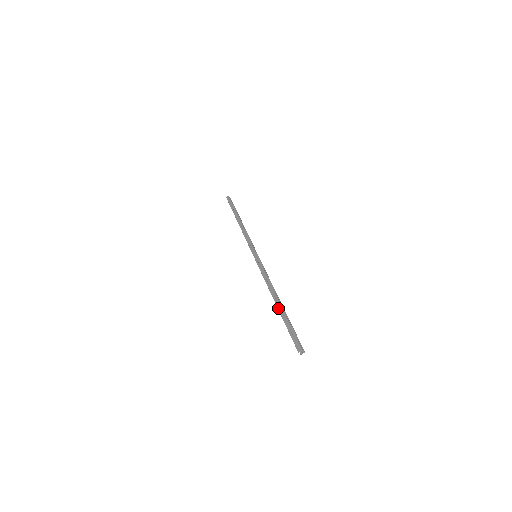
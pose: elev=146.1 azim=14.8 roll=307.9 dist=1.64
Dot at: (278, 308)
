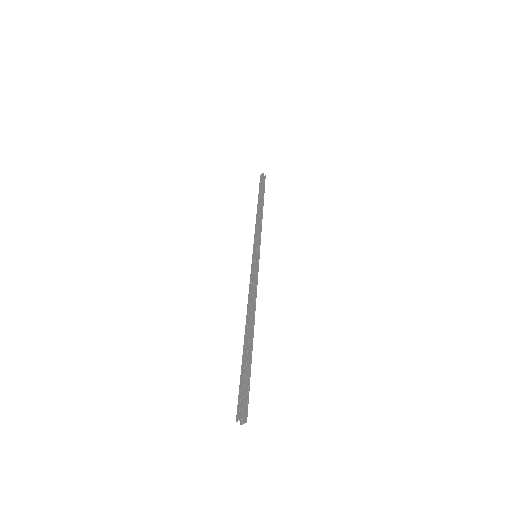
Dot at: (244, 339)
